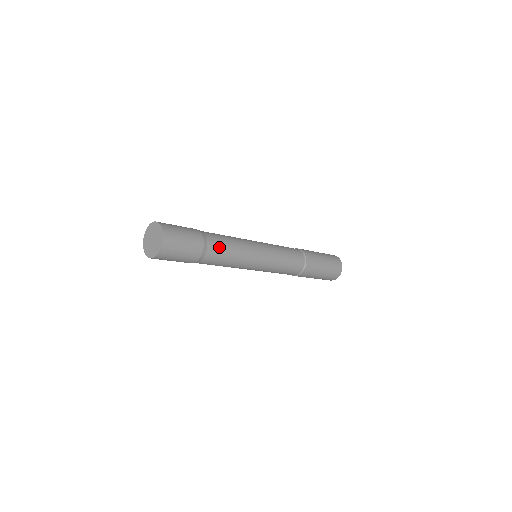
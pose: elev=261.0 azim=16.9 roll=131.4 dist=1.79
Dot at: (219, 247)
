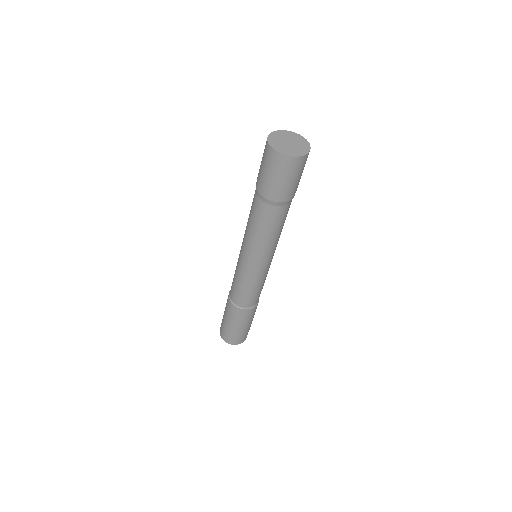
Dot at: occluded
